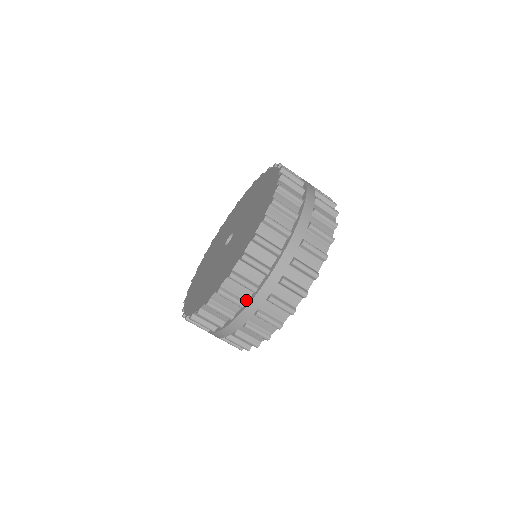
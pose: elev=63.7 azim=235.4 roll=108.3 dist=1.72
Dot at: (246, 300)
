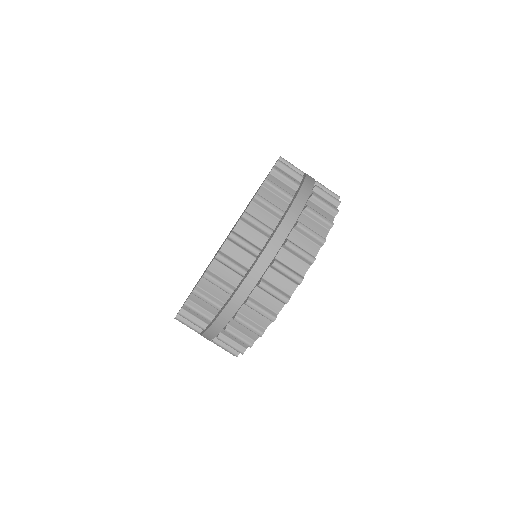
Dot at: occluded
